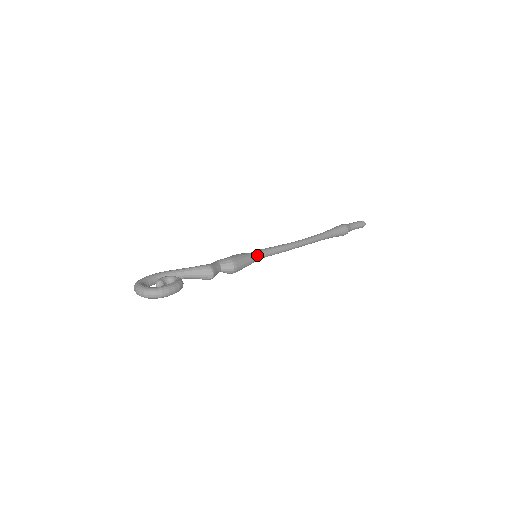
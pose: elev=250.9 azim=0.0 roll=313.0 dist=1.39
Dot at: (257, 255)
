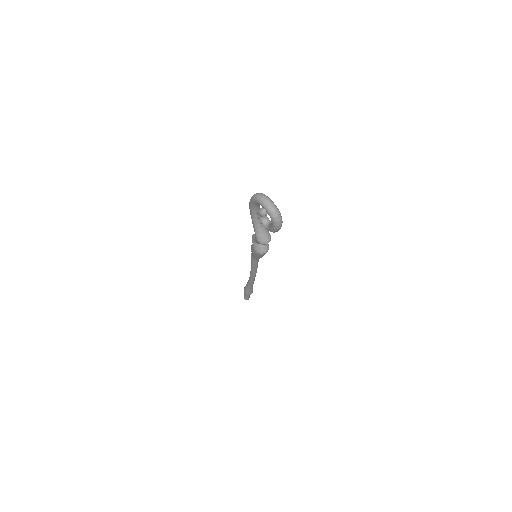
Dot at: occluded
